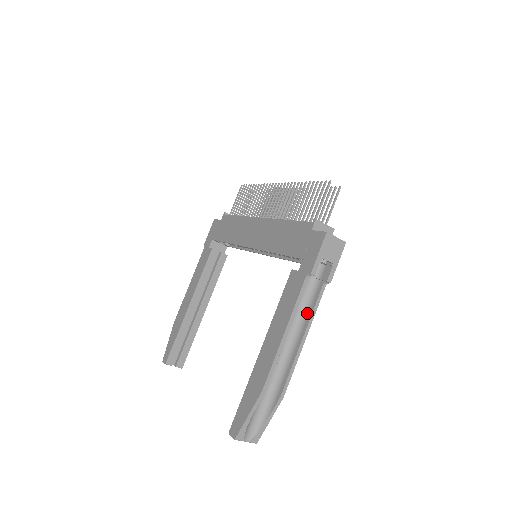
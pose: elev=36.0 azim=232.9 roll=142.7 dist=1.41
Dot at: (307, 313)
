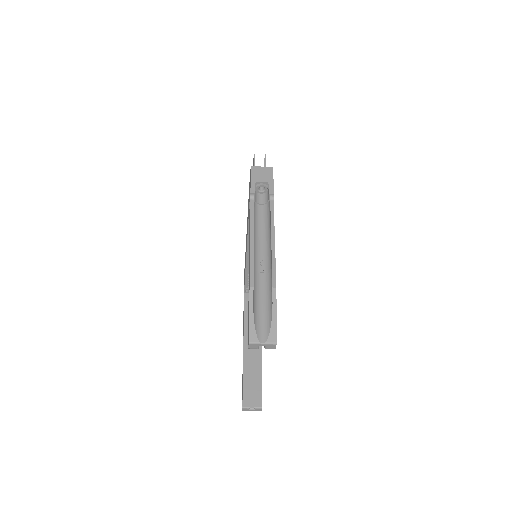
Dot at: (269, 225)
